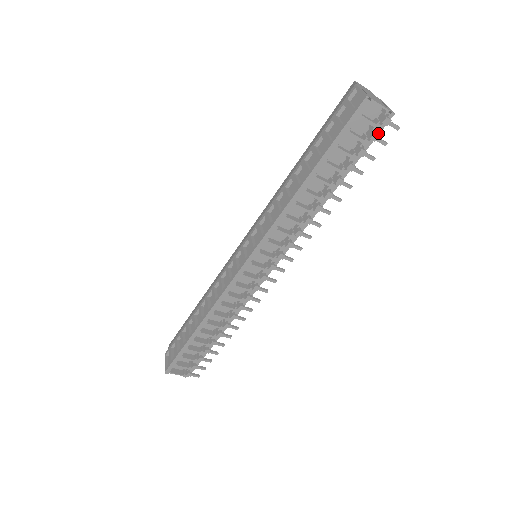
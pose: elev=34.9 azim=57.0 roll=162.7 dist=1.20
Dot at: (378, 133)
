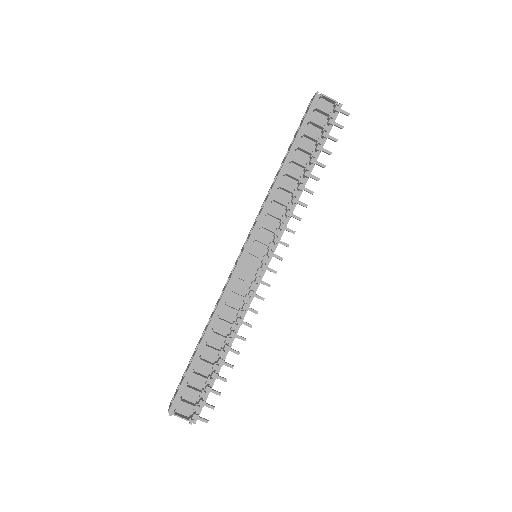
Dot at: (334, 120)
